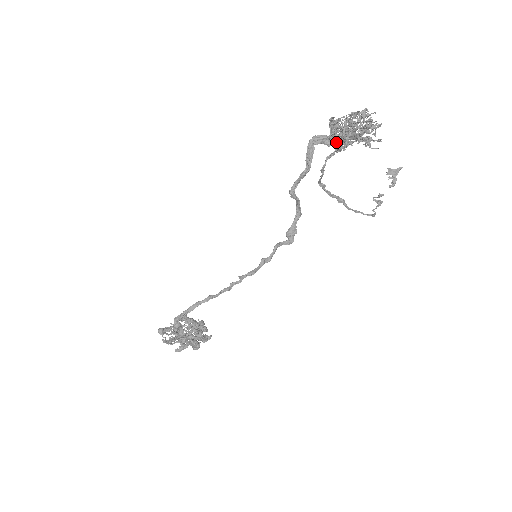
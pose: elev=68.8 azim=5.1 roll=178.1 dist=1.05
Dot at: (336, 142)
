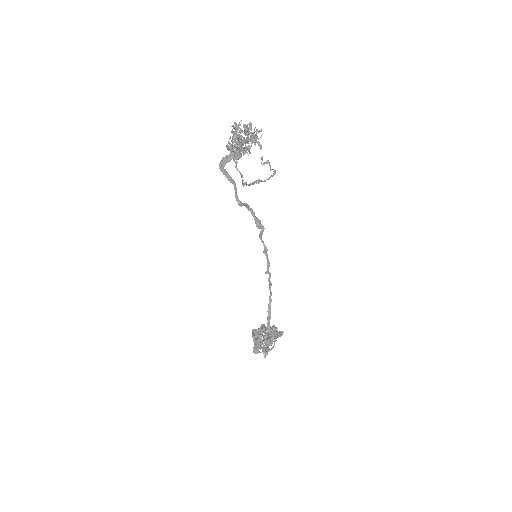
Dot at: (243, 154)
